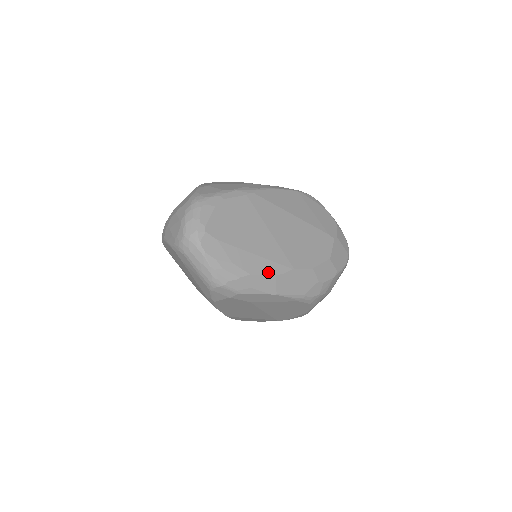
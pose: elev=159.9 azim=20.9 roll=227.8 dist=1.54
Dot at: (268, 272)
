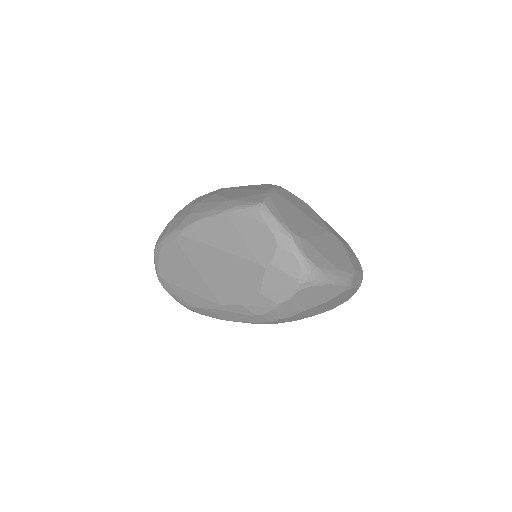
Dot at: (203, 306)
